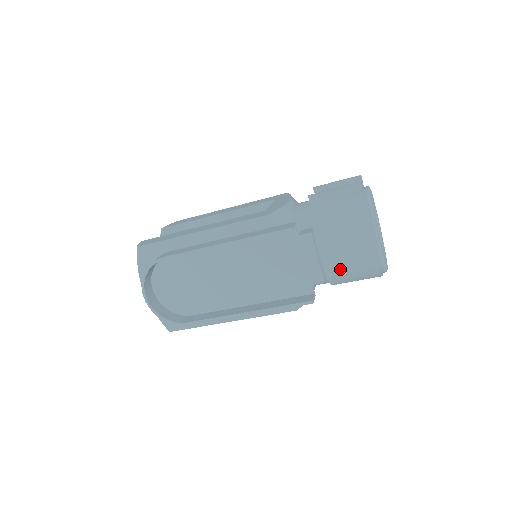
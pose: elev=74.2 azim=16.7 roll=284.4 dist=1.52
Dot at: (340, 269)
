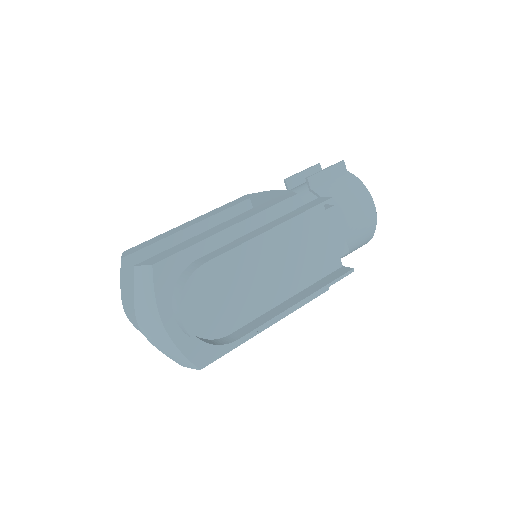
Dot at: (352, 239)
